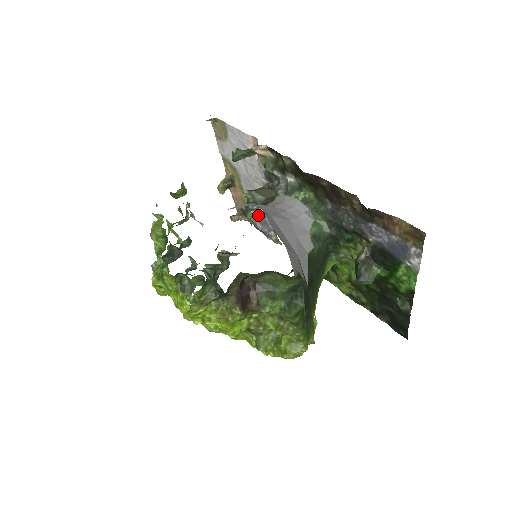
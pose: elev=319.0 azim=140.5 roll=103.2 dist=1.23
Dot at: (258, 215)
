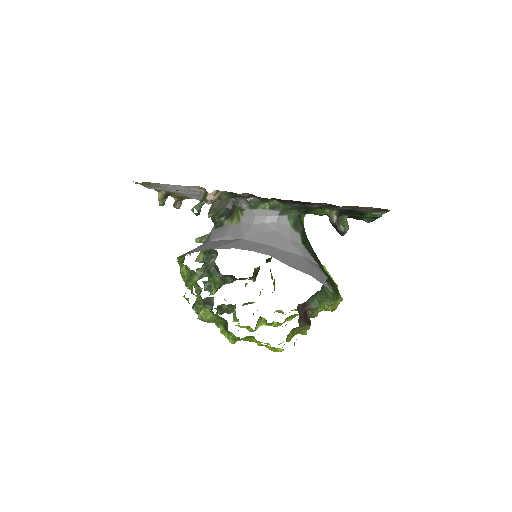
Dot at: occluded
